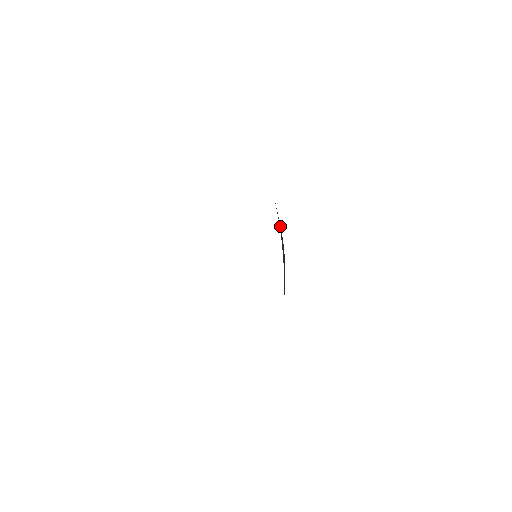
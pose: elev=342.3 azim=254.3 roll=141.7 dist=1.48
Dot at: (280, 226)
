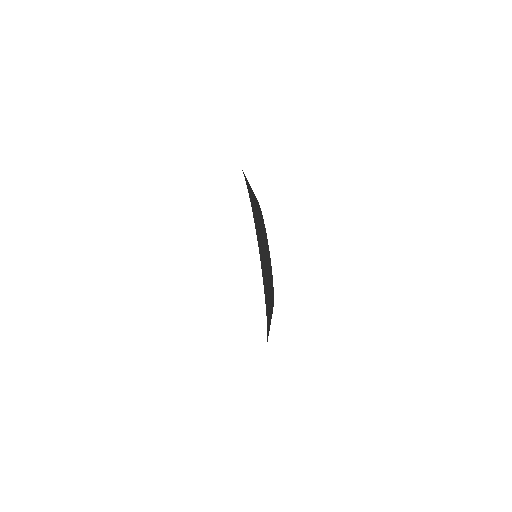
Dot at: (273, 302)
